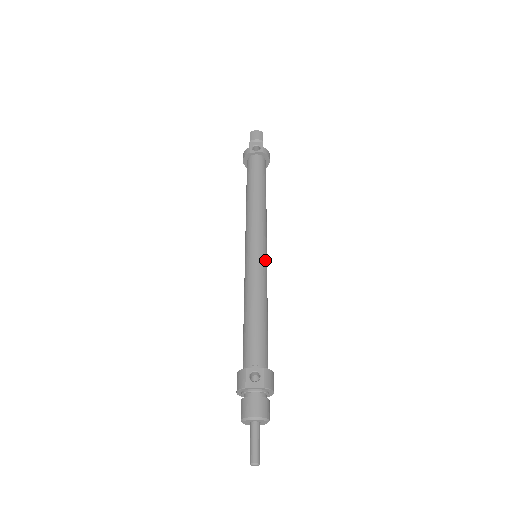
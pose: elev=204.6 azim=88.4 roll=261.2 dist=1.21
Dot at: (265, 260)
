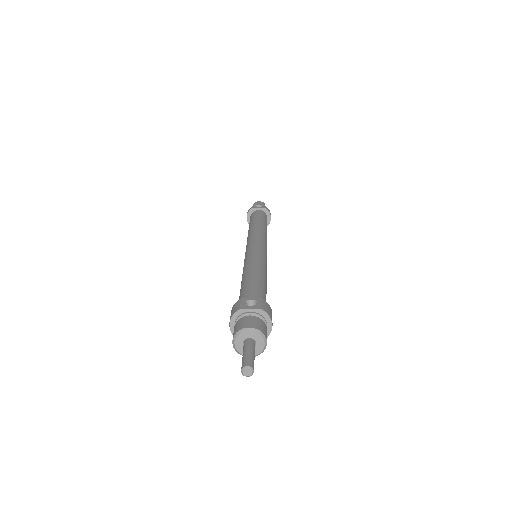
Dot at: (265, 254)
